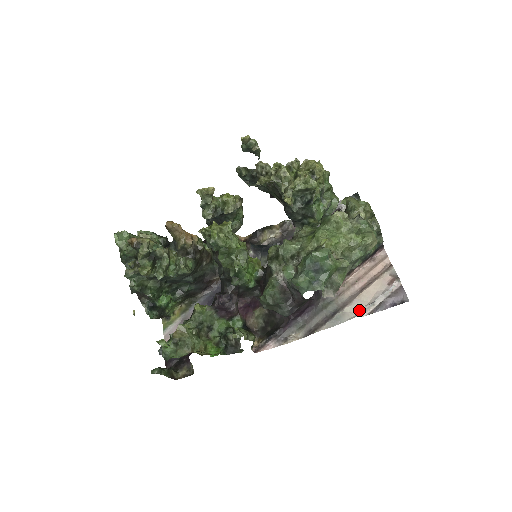
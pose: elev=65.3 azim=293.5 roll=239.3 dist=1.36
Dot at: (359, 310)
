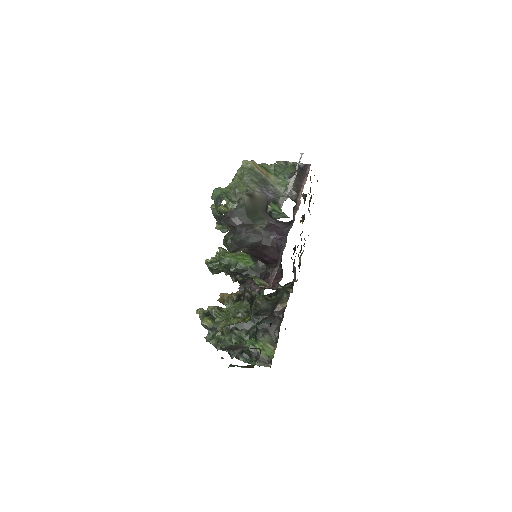
Dot at: occluded
